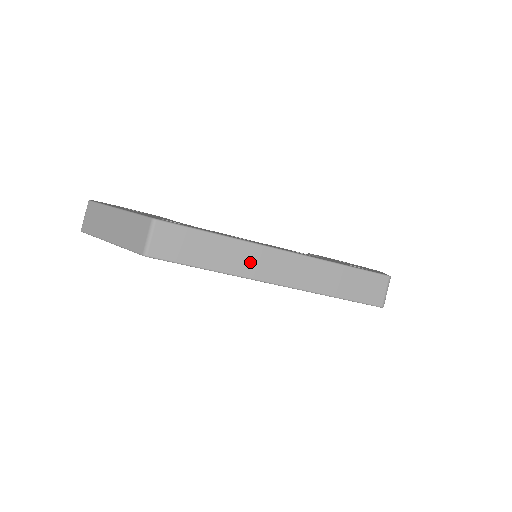
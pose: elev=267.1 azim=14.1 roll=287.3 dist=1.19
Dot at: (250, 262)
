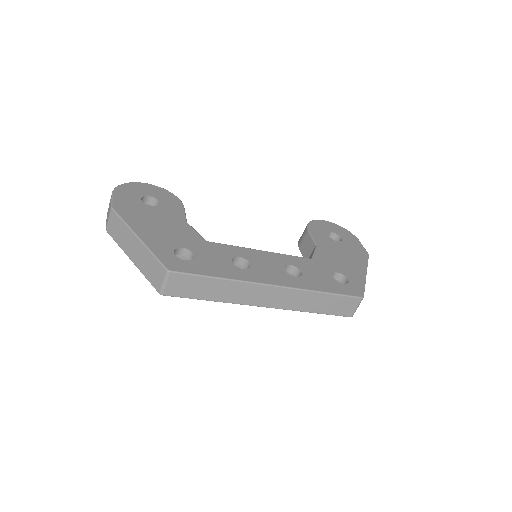
Dot at: (246, 295)
